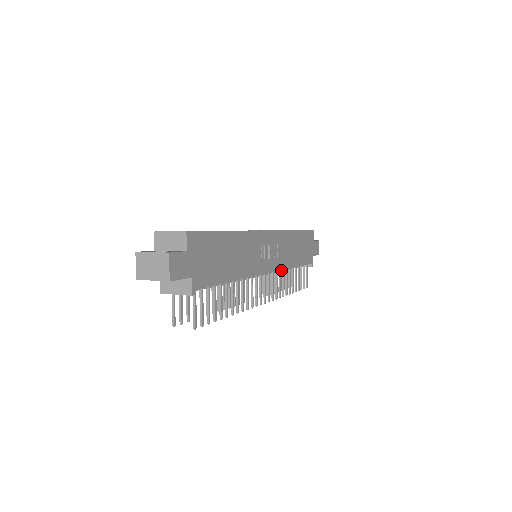
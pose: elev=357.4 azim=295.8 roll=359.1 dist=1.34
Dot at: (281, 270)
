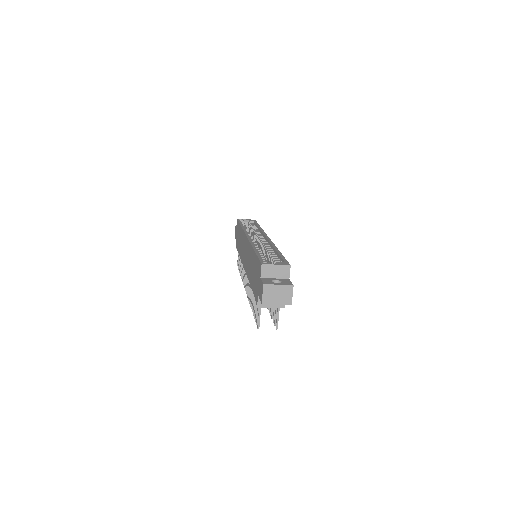
Dot at: occluded
